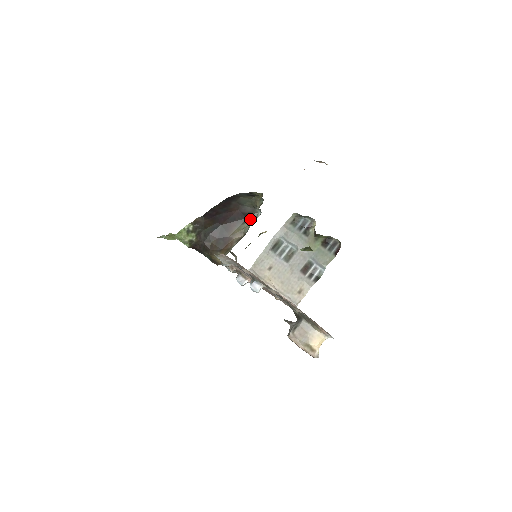
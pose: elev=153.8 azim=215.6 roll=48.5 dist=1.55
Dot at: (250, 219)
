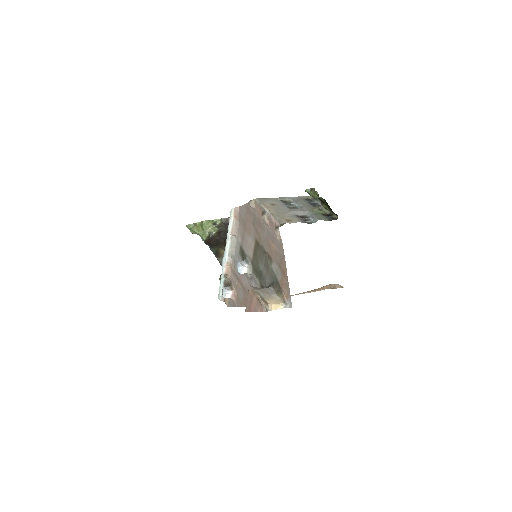
Dot at: occluded
